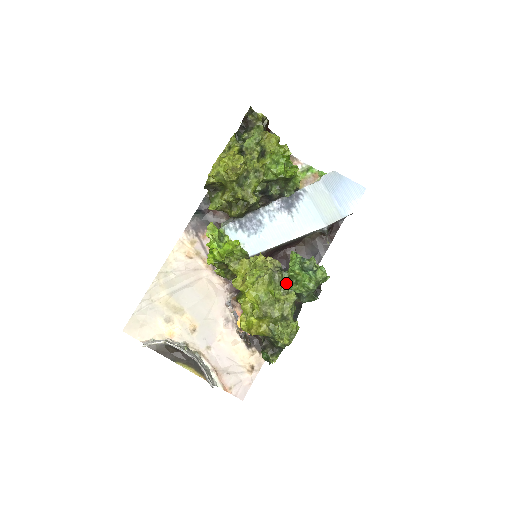
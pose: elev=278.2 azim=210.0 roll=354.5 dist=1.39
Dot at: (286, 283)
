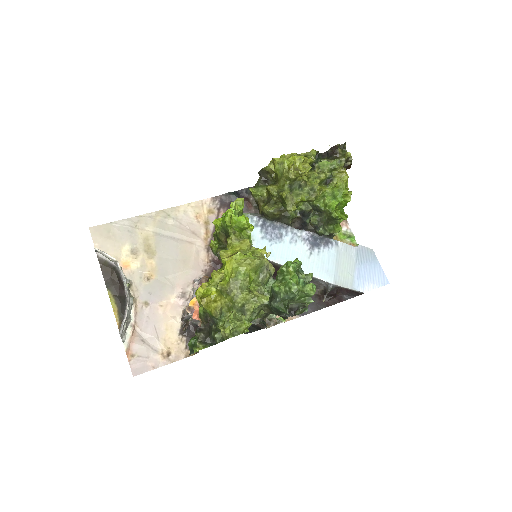
Dot at: (267, 288)
